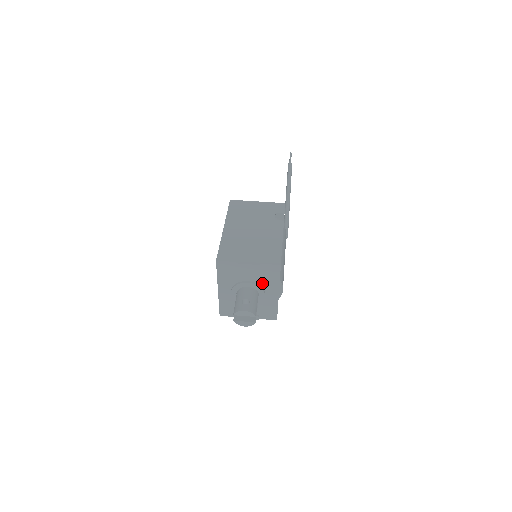
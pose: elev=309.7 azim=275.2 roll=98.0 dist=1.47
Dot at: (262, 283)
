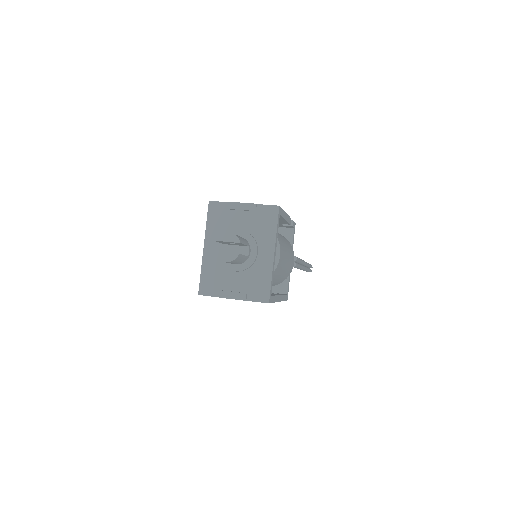
Dot at: (256, 235)
